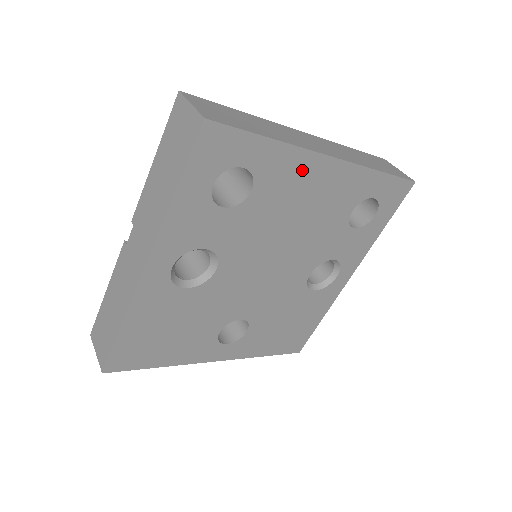
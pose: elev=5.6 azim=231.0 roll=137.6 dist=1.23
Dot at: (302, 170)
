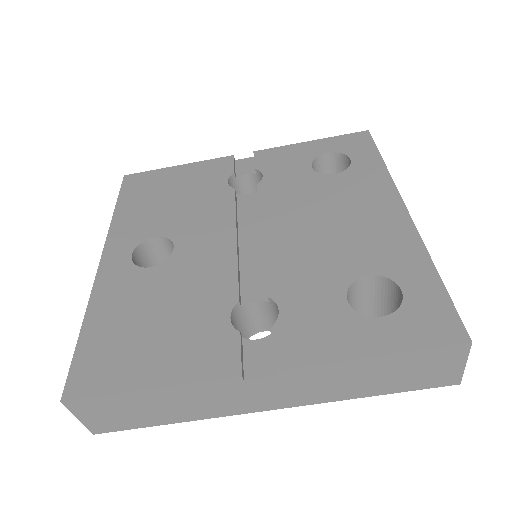
Dot at: occluded
